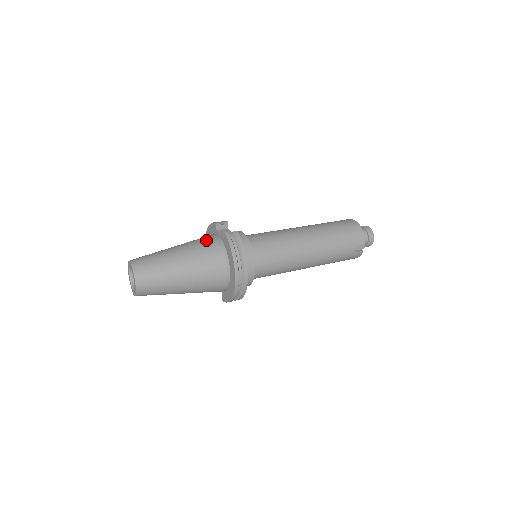
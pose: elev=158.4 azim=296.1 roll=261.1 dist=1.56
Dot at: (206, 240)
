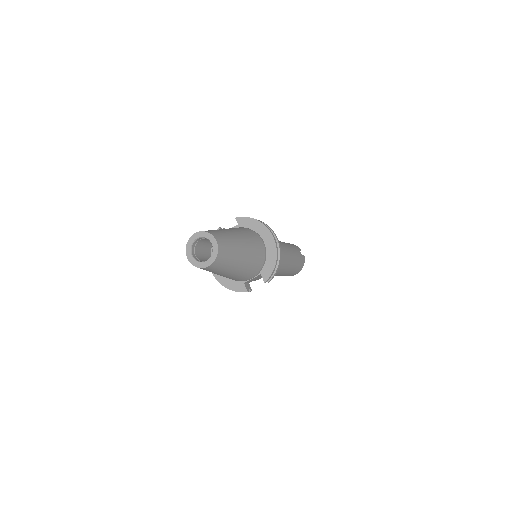
Dot at: occluded
